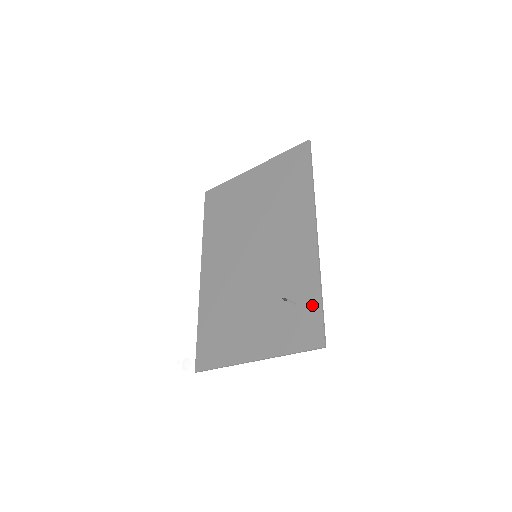
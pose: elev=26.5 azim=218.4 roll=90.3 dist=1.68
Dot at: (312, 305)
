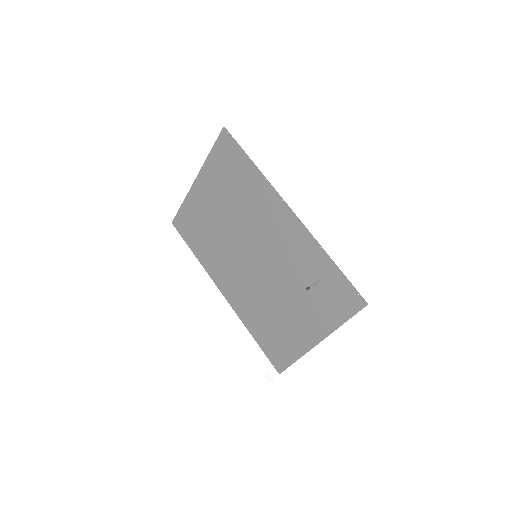
Dot at: (332, 276)
